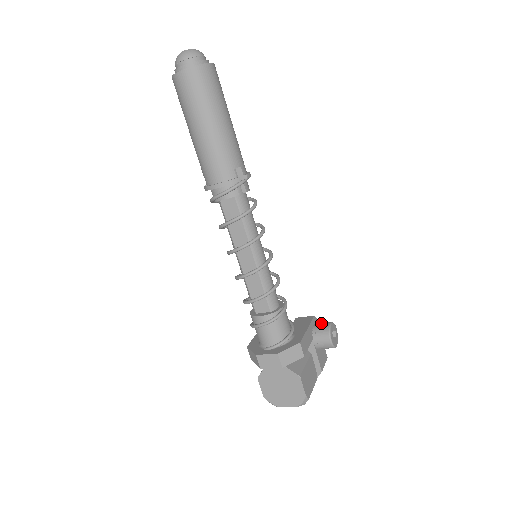
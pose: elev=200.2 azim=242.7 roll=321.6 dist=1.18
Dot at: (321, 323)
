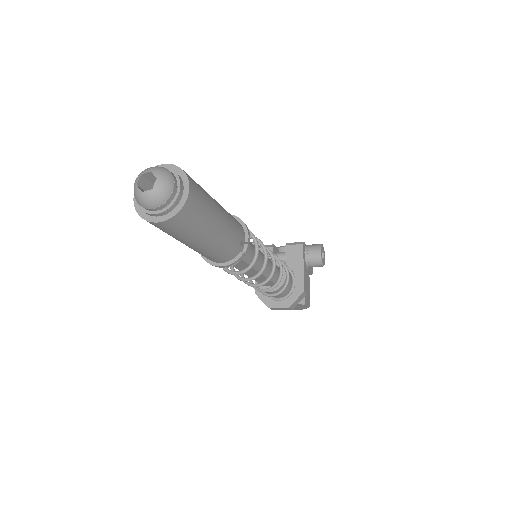
Dot at: (311, 251)
